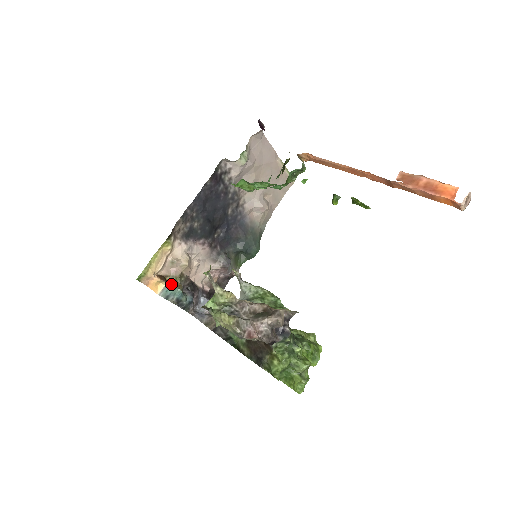
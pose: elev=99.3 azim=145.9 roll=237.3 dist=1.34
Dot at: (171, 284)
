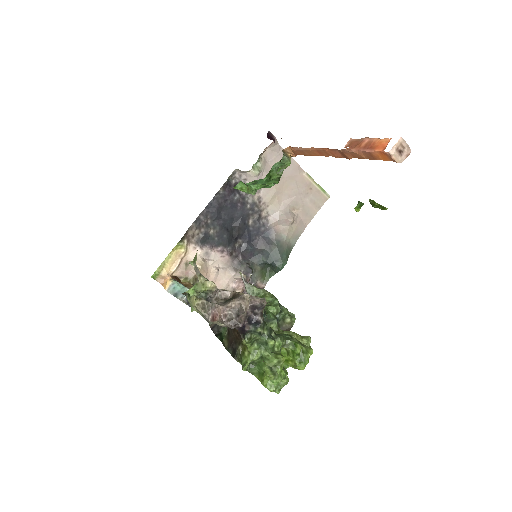
Dot at: occluded
